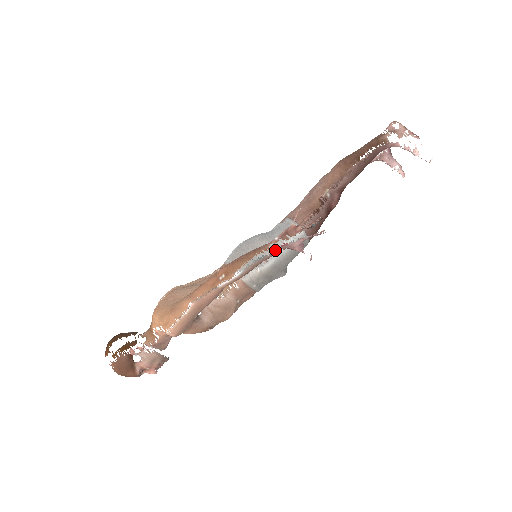
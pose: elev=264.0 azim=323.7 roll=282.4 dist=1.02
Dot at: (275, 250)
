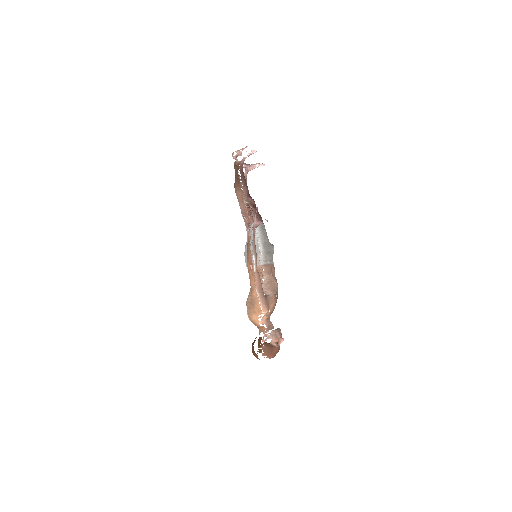
Dot at: (253, 234)
